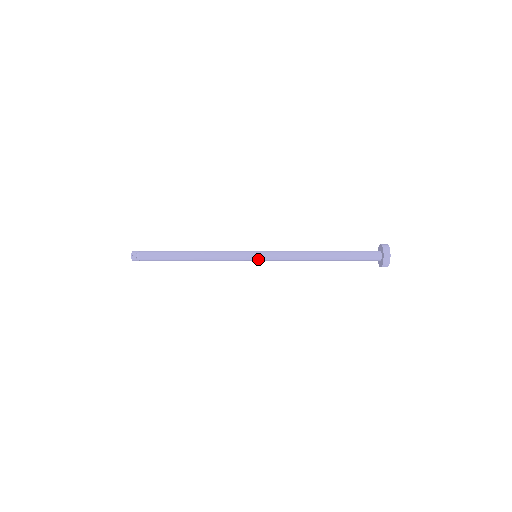
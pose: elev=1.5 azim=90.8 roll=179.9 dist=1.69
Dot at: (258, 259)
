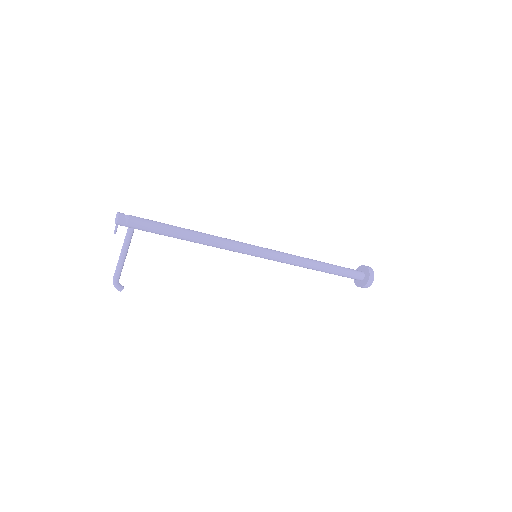
Dot at: (262, 250)
